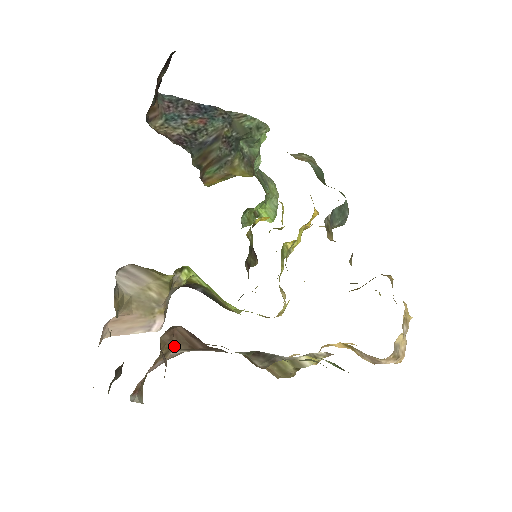
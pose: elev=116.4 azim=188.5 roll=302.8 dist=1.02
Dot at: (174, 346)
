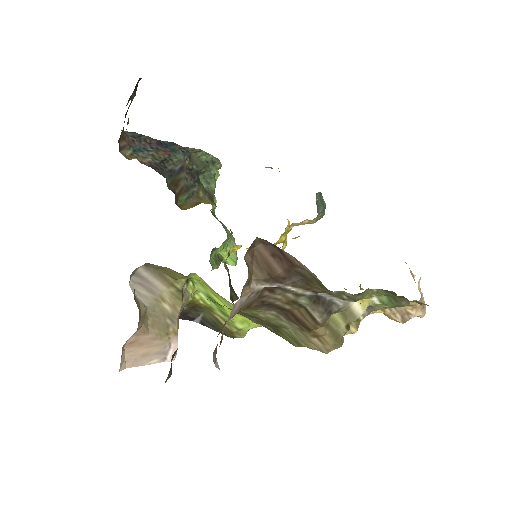
Dot at: (254, 274)
